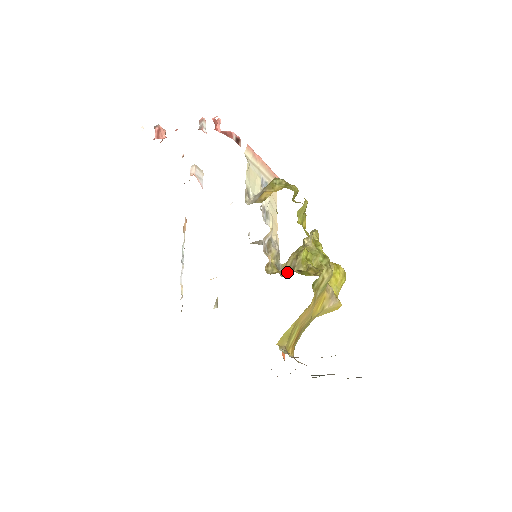
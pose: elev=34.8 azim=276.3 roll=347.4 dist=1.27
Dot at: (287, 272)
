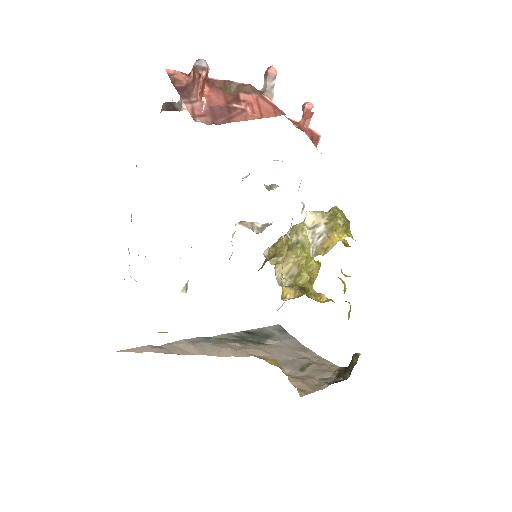
Dot at: (283, 277)
